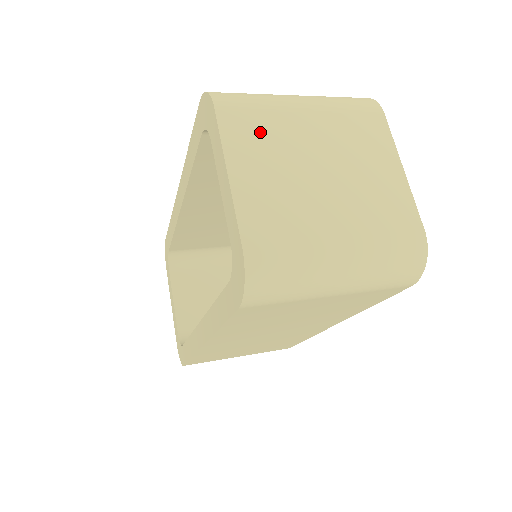
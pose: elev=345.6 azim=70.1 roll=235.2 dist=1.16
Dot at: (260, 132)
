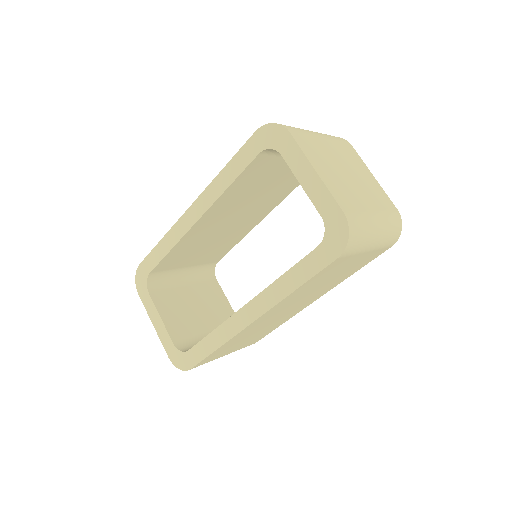
Dot at: (315, 149)
